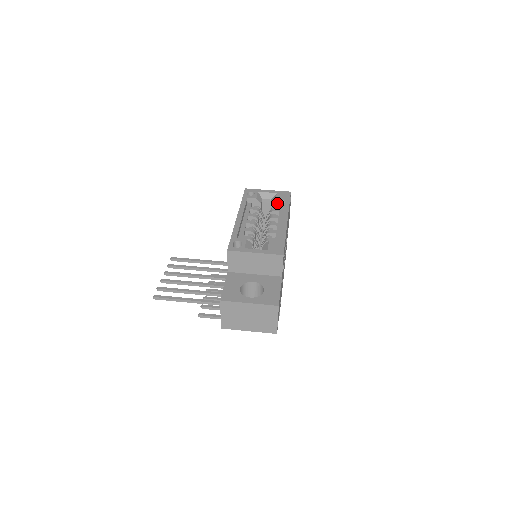
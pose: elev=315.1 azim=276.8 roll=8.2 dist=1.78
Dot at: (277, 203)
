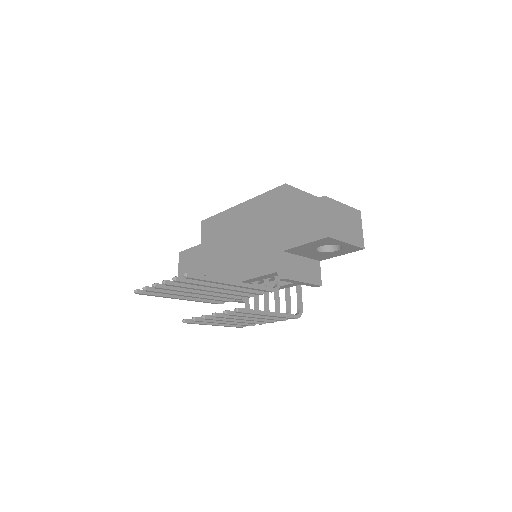
Dot at: occluded
